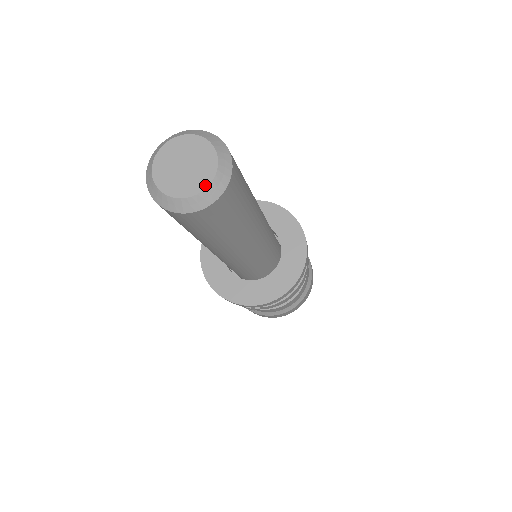
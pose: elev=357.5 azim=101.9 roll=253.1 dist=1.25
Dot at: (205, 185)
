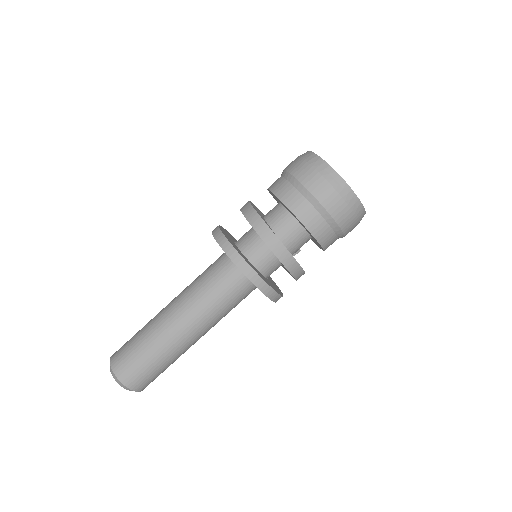
Dot at: occluded
